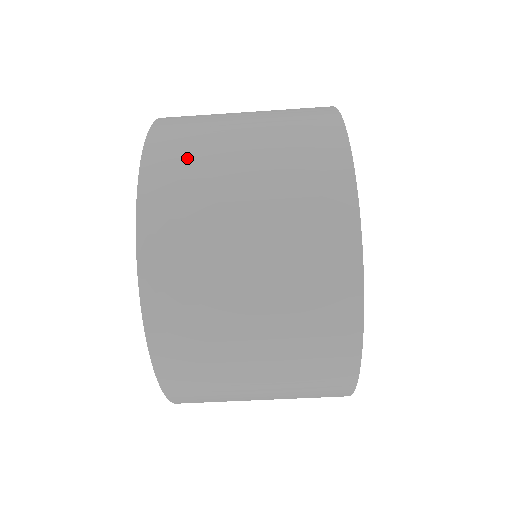
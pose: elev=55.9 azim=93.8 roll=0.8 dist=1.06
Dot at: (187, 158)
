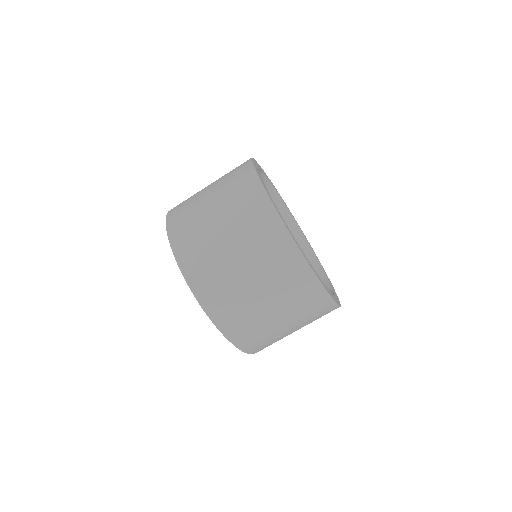
Dot at: (199, 253)
